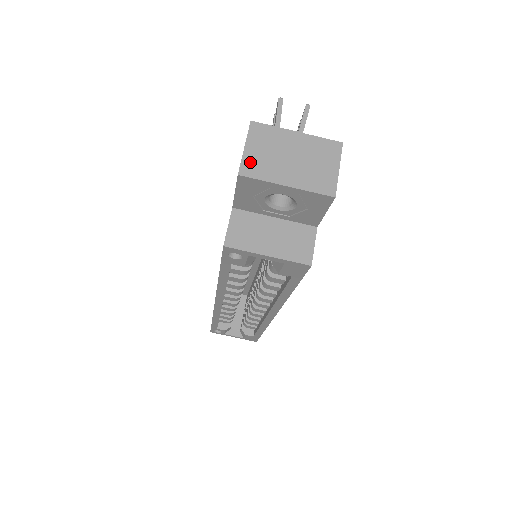
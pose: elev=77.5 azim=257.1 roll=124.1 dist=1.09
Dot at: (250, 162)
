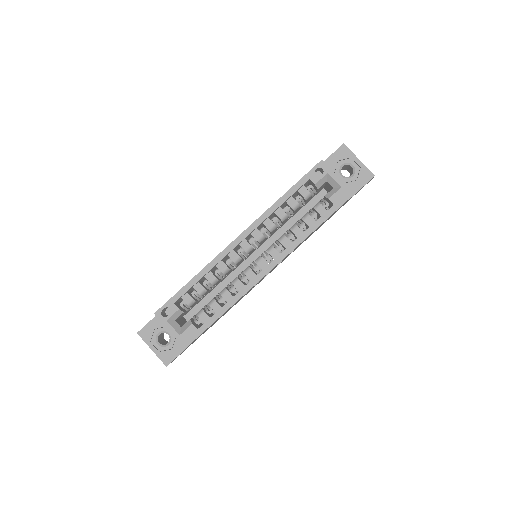
Dot at: occluded
